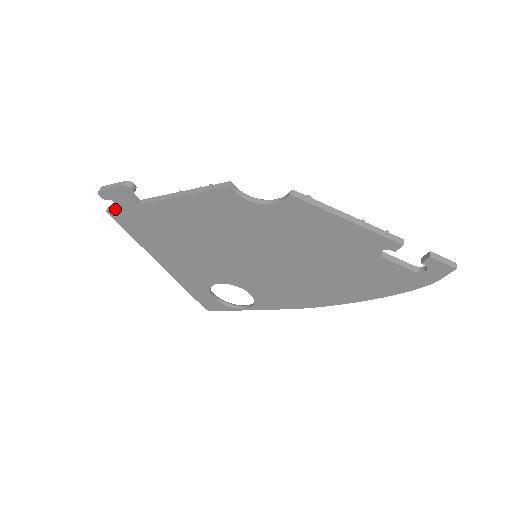
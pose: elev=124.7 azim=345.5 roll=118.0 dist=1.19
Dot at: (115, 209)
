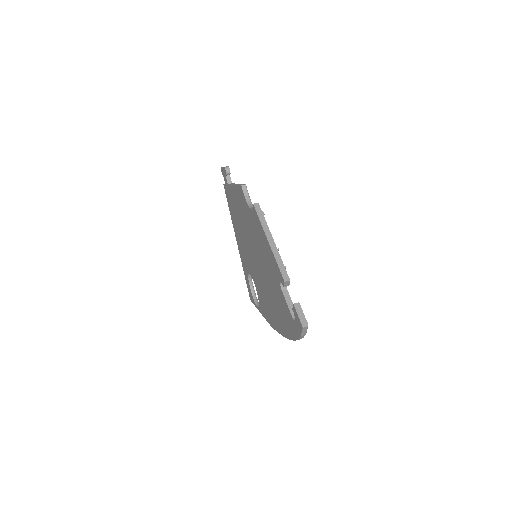
Dot at: occluded
